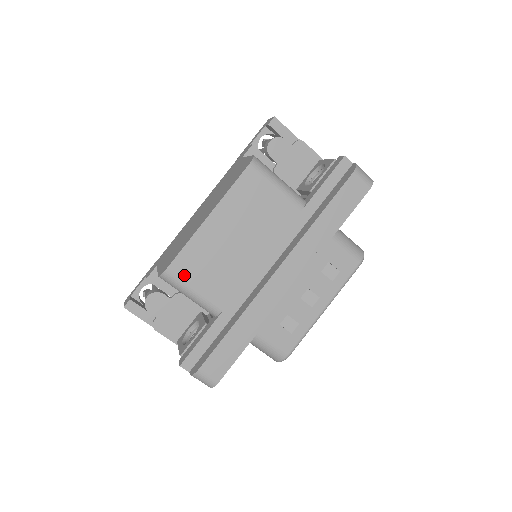
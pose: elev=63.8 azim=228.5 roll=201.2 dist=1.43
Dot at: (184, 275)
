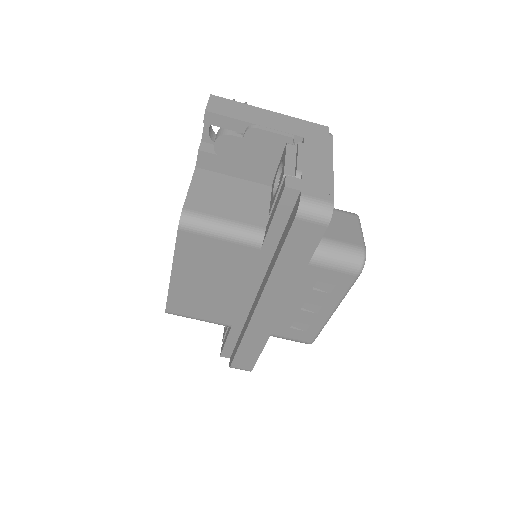
Dot at: (182, 312)
